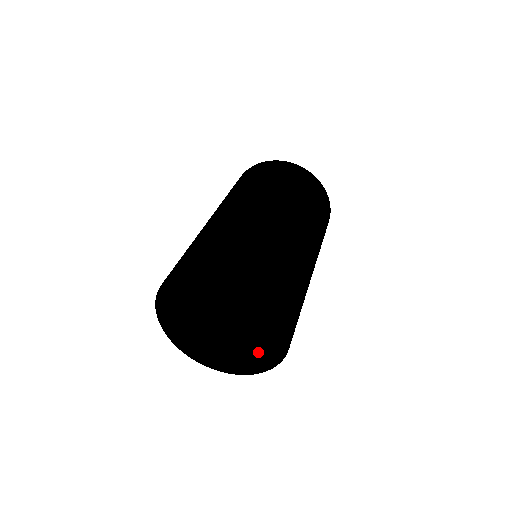
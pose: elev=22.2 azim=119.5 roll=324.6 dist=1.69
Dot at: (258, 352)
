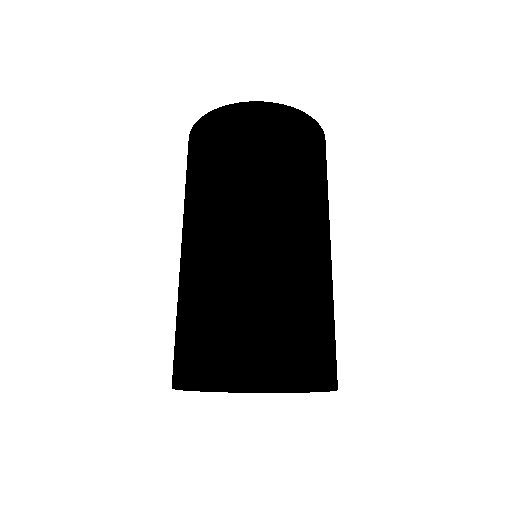
Dot at: occluded
